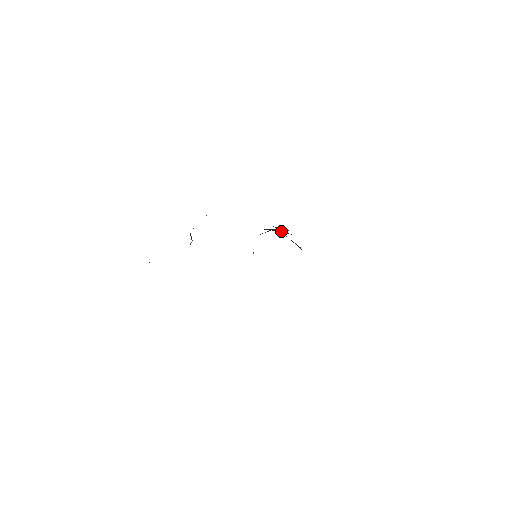
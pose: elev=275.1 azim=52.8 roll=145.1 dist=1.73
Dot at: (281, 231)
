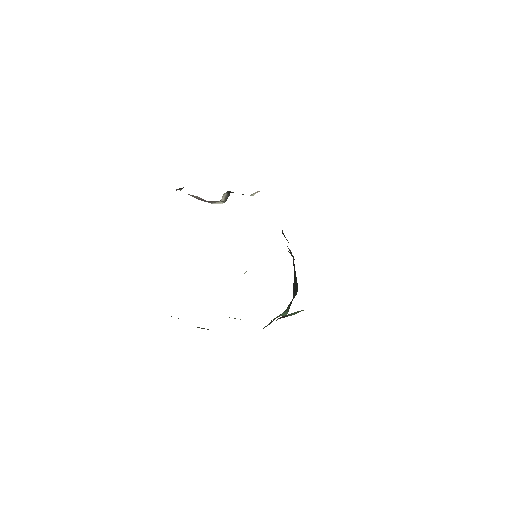
Dot at: occluded
